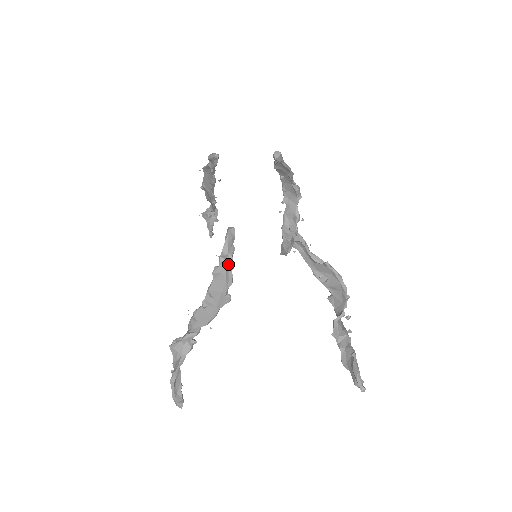
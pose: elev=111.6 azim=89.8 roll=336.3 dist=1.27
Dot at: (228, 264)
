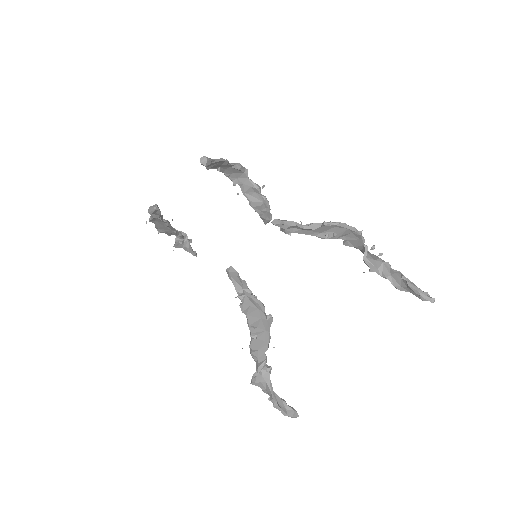
Dot at: (250, 297)
